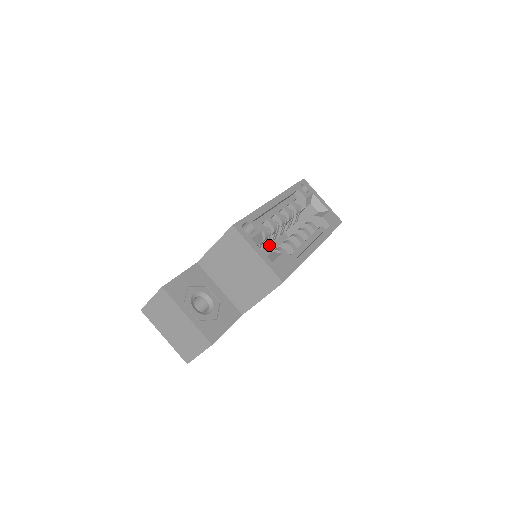
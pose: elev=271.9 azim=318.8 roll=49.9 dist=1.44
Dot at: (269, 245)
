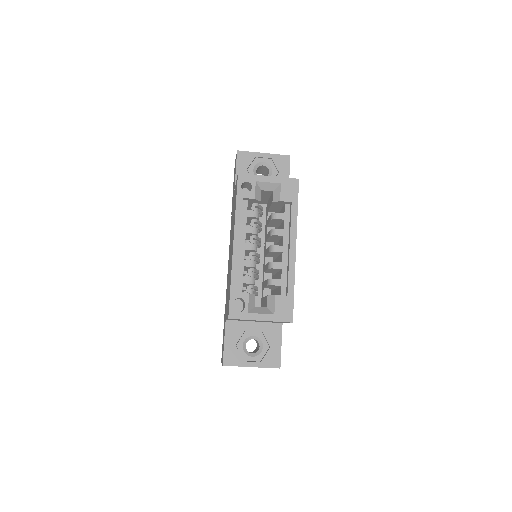
Dot at: (258, 236)
